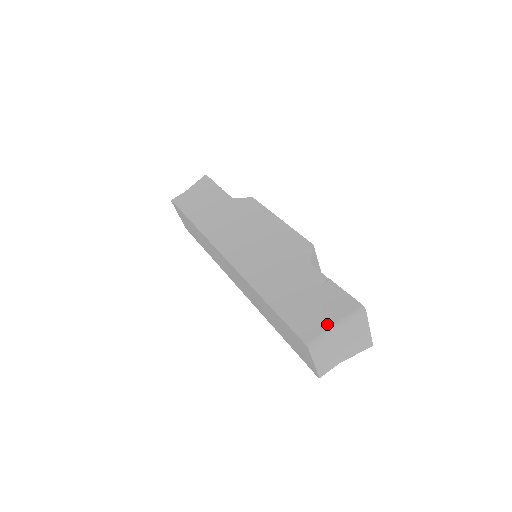
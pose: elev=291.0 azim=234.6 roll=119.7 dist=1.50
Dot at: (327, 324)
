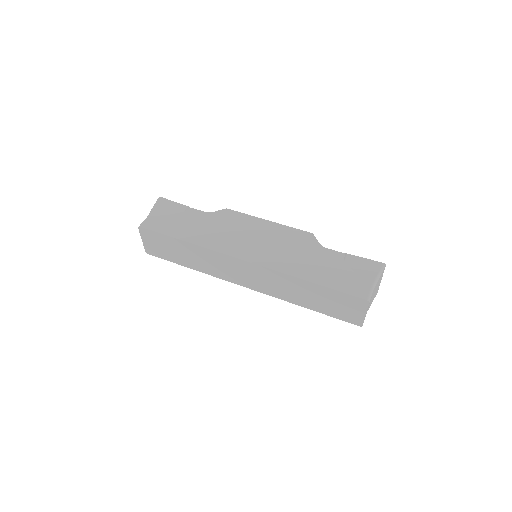
Dot at: (370, 282)
